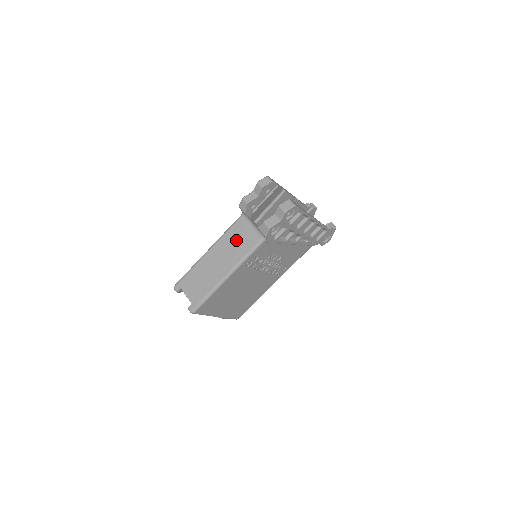
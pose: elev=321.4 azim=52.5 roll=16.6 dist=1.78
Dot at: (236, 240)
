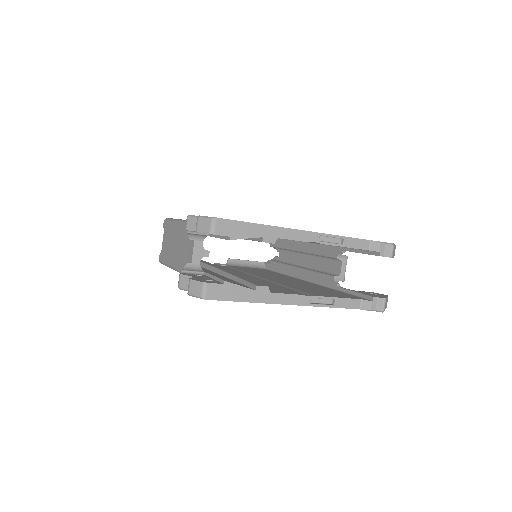
Dot at: (189, 246)
